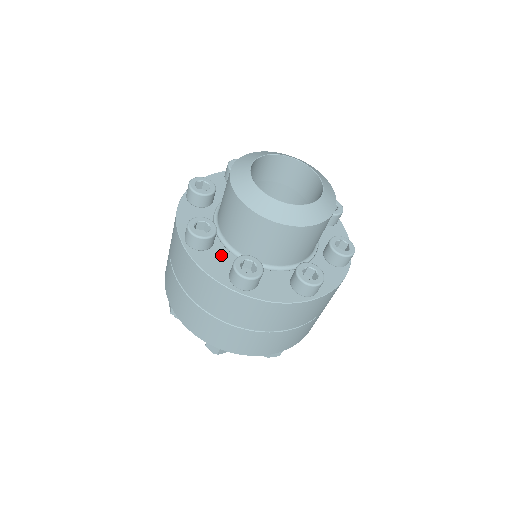
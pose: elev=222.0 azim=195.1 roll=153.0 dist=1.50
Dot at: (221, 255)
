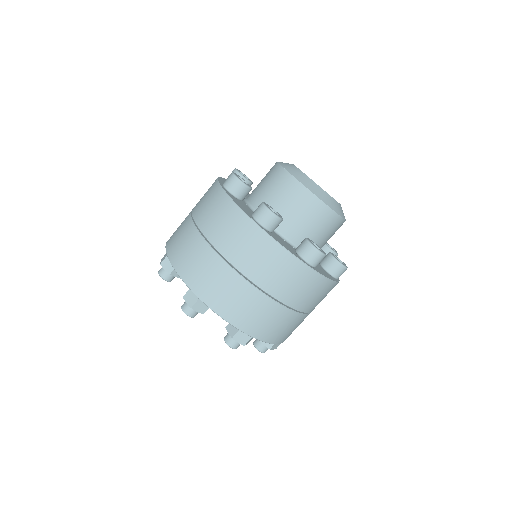
Dot at: occluded
